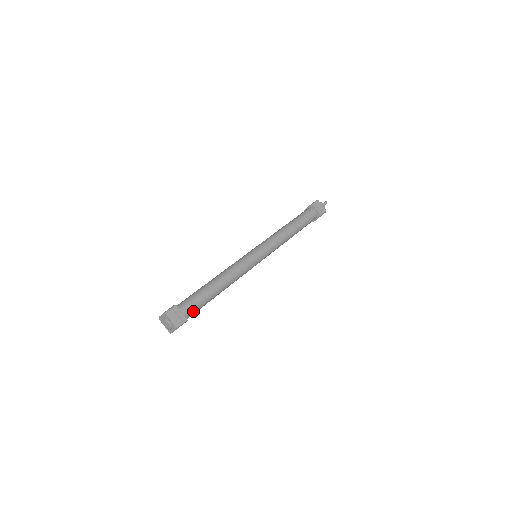
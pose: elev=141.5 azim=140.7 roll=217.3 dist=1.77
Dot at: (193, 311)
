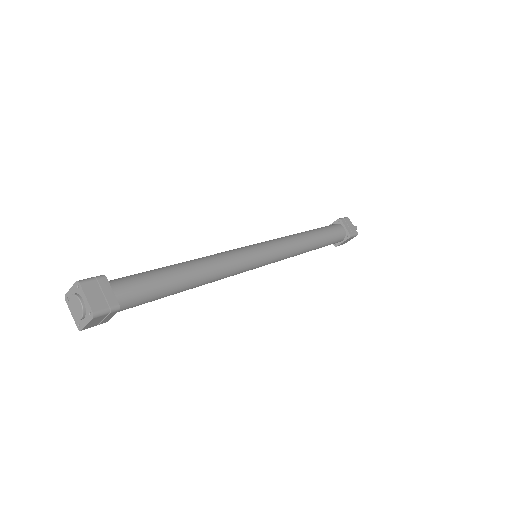
Dot at: (135, 298)
